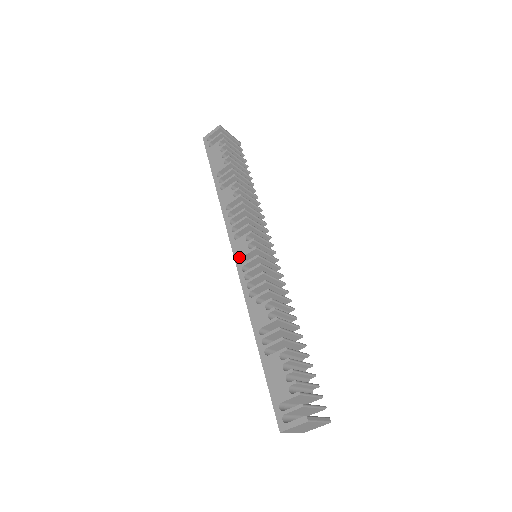
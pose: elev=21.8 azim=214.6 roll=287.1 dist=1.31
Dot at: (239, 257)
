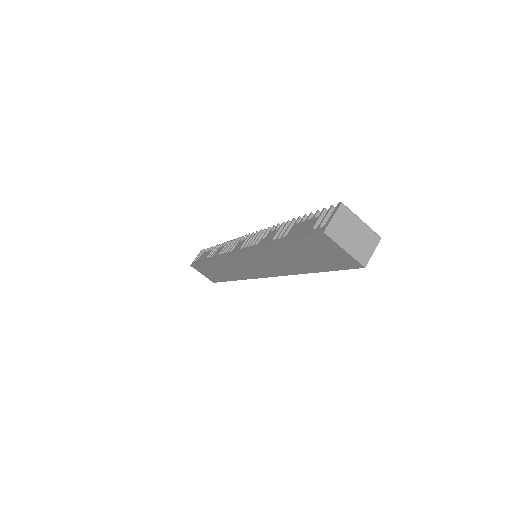
Dot at: (238, 249)
